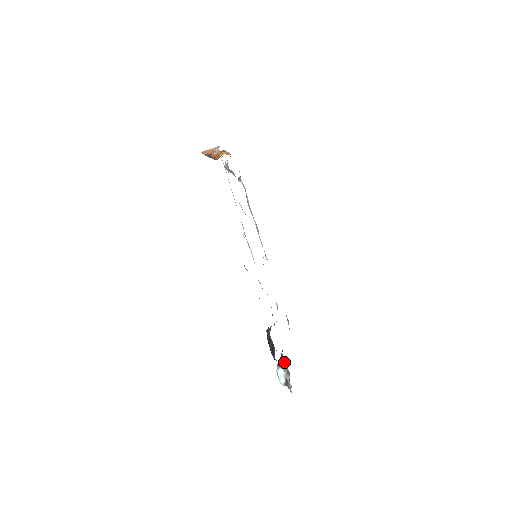
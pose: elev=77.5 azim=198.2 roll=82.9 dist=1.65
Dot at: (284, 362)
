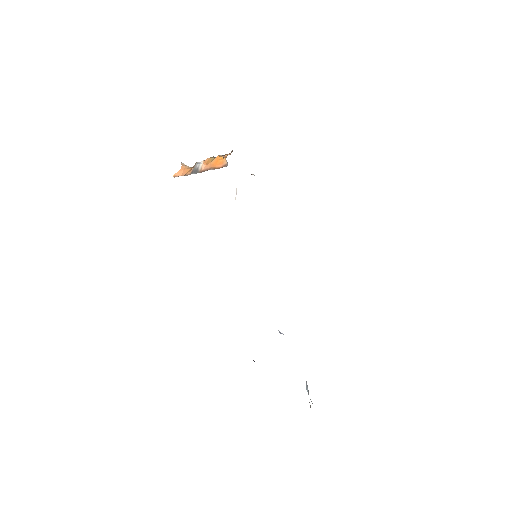
Dot at: occluded
